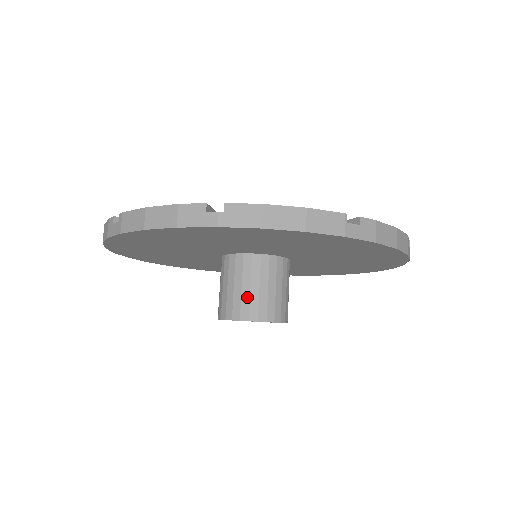
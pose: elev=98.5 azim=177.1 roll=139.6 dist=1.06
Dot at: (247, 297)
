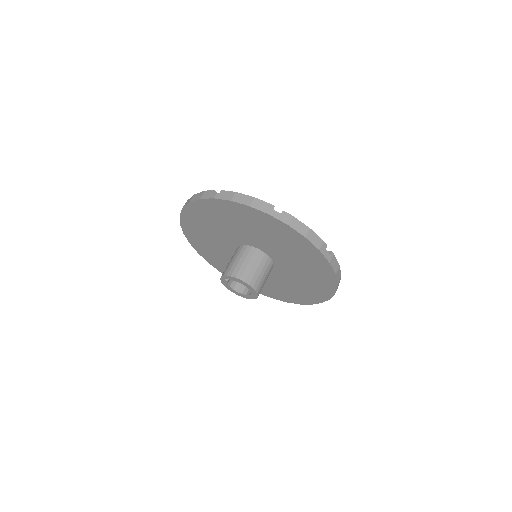
Dot at: (236, 265)
